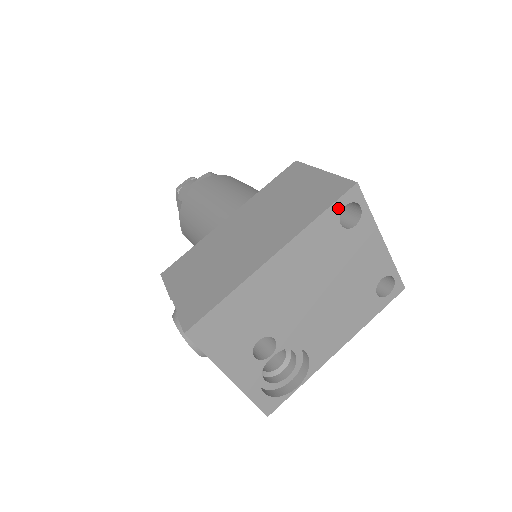
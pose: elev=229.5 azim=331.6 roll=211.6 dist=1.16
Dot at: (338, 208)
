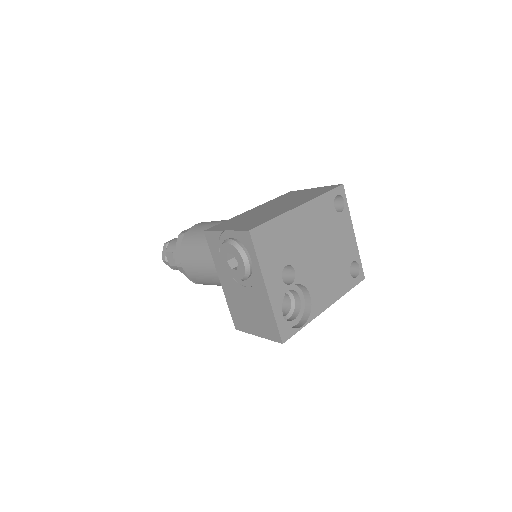
Dot at: (333, 194)
